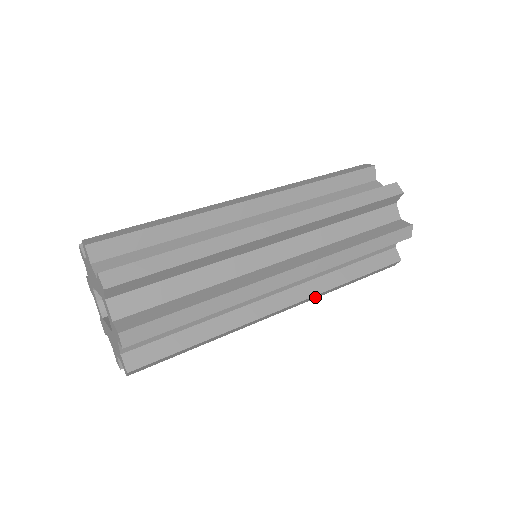
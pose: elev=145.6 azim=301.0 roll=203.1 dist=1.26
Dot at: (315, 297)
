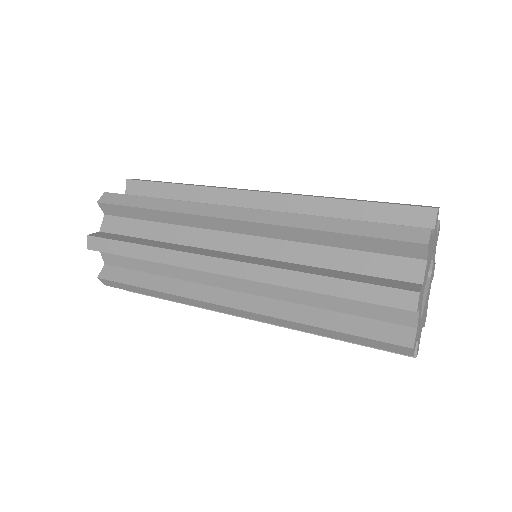
Dot at: occluded
